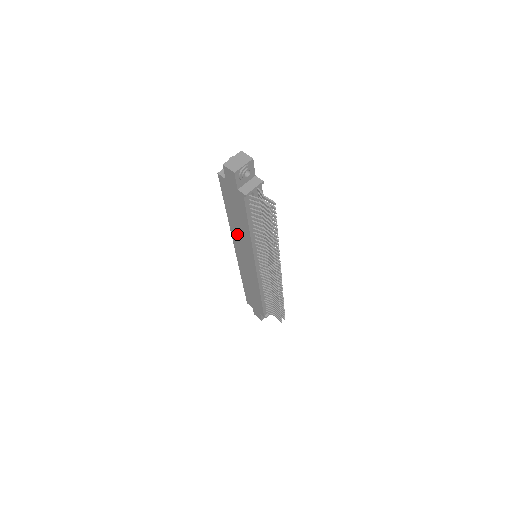
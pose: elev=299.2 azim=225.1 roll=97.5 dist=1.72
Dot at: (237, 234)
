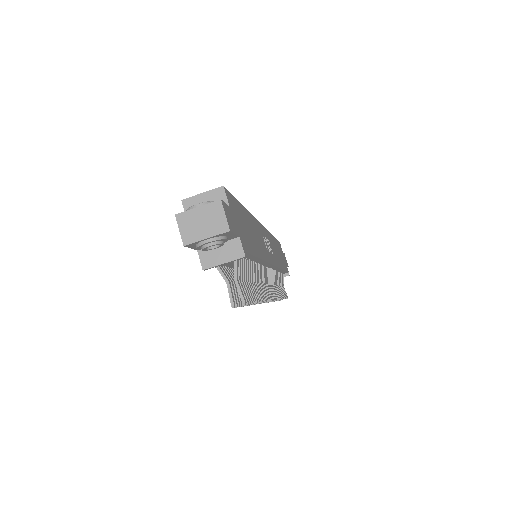
Dot at: occluded
